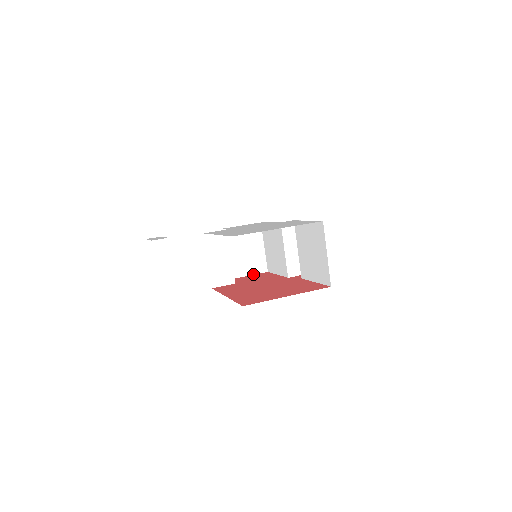
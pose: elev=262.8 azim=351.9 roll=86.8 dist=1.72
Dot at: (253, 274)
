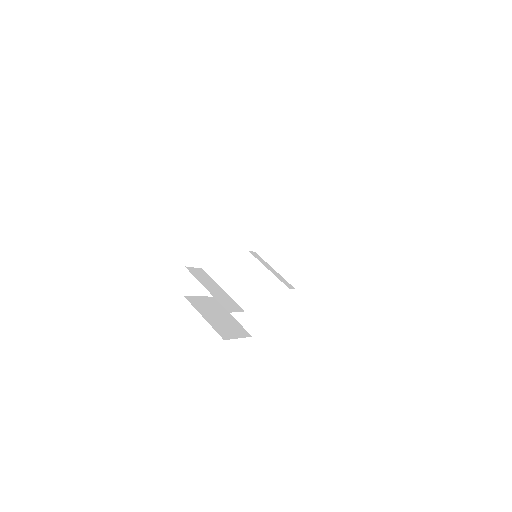
Dot at: (242, 337)
